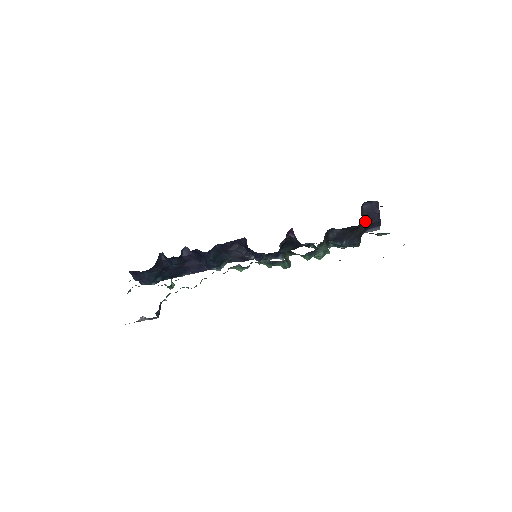
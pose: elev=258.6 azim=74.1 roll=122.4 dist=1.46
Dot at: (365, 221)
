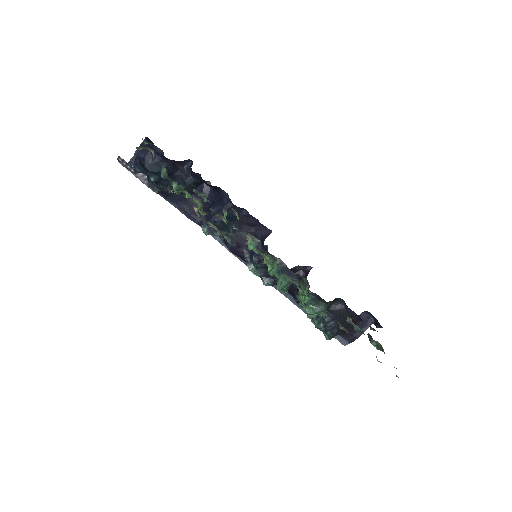
Dot at: (352, 326)
